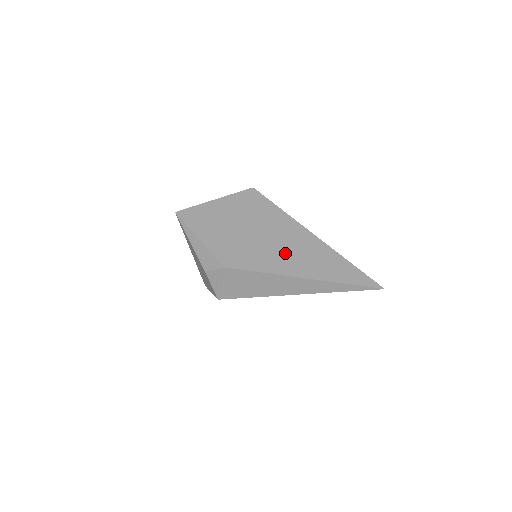
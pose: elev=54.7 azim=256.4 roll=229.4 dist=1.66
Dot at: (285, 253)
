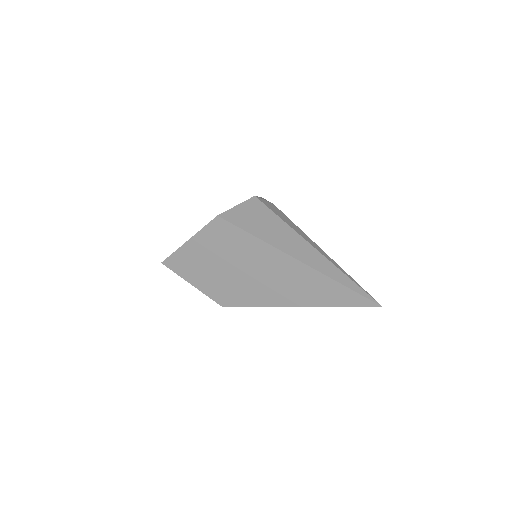
Dot at: (270, 285)
